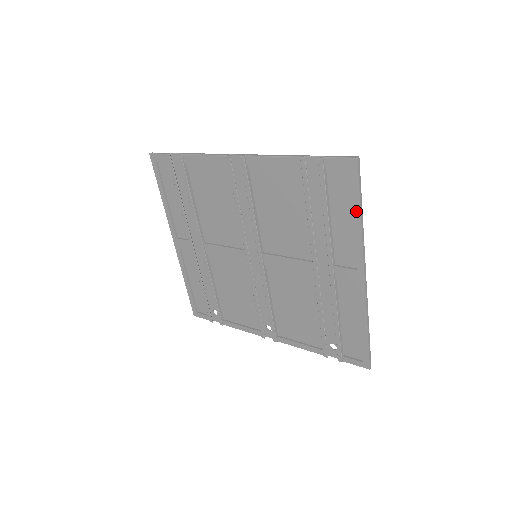
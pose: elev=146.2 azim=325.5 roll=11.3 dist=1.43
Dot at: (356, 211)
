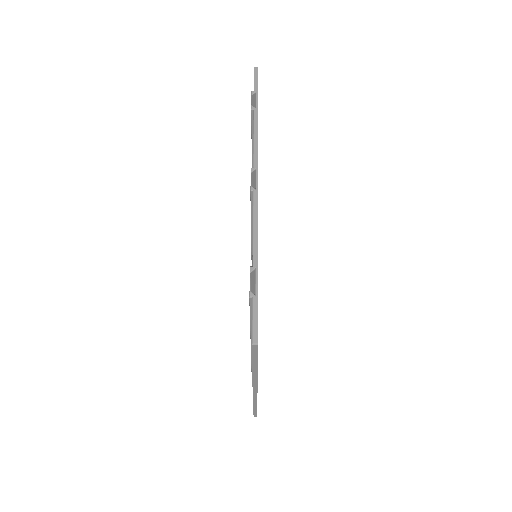
Dot at: occluded
